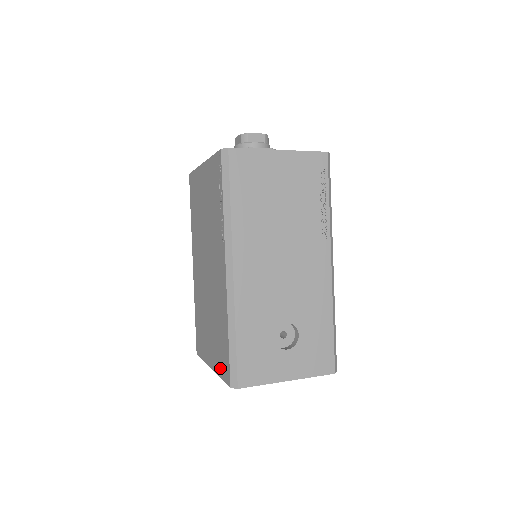
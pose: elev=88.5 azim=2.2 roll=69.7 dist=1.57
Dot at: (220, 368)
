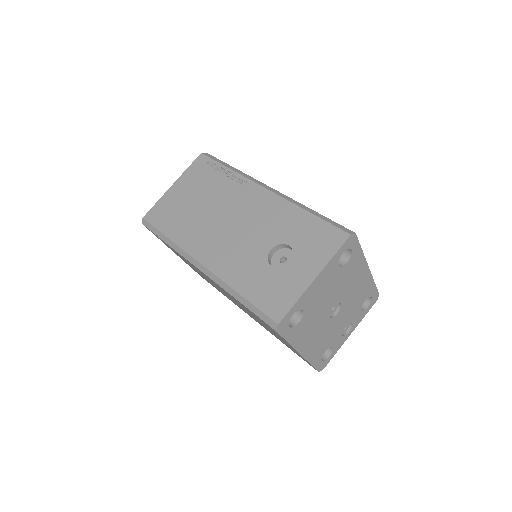
Dot at: occluded
